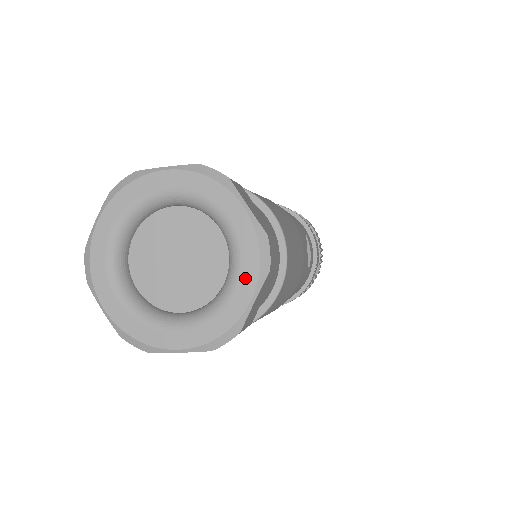
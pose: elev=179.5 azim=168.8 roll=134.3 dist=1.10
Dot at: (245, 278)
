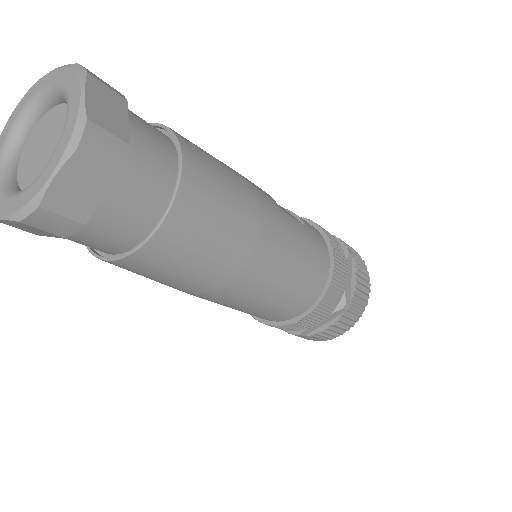
Dot at: (72, 90)
